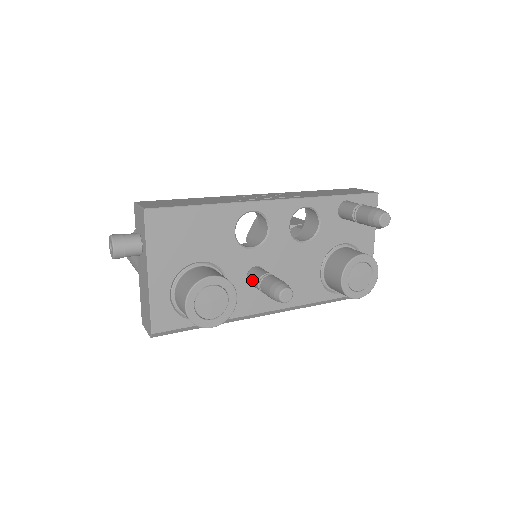
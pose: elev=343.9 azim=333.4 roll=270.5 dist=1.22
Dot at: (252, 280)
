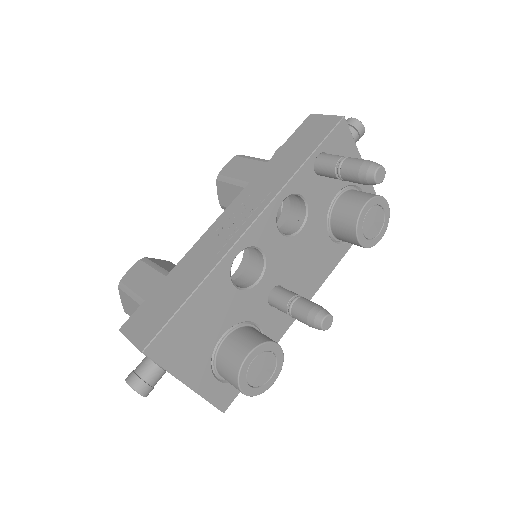
Dot at: (278, 309)
